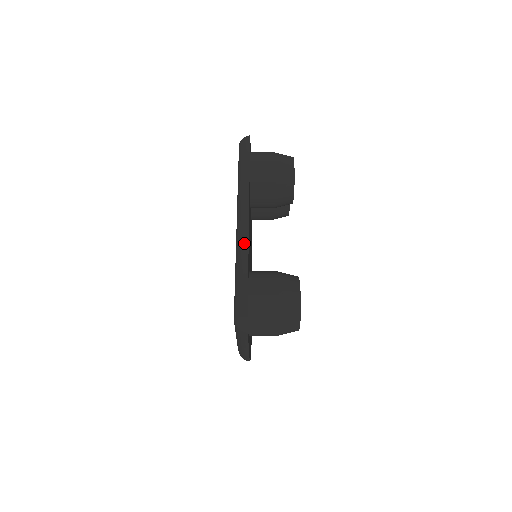
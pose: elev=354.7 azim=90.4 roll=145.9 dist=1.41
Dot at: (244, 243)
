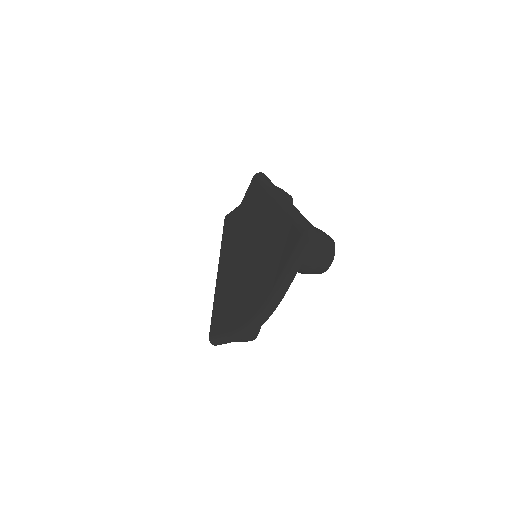
Dot at: (291, 204)
